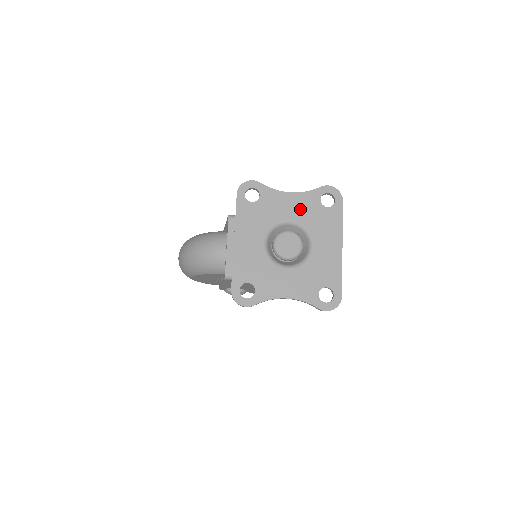
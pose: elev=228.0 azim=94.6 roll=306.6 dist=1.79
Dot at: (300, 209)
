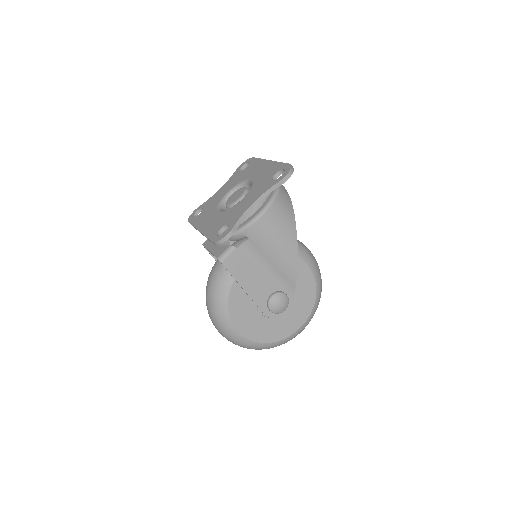
Dot at: (231, 184)
